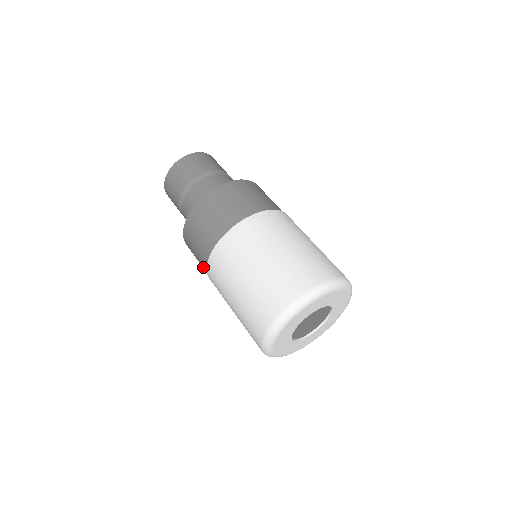
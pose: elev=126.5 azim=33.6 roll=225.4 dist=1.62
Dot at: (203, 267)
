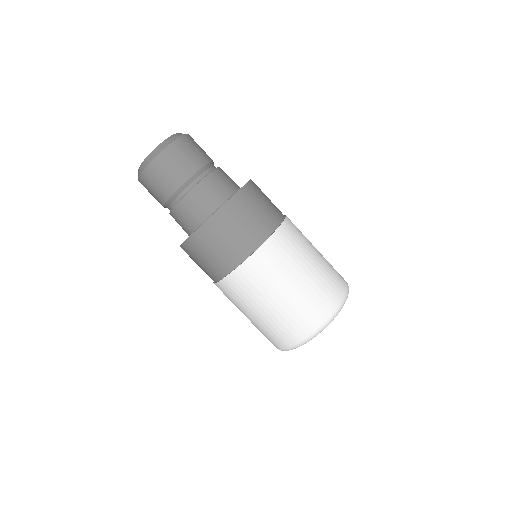
Dot at: (212, 272)
